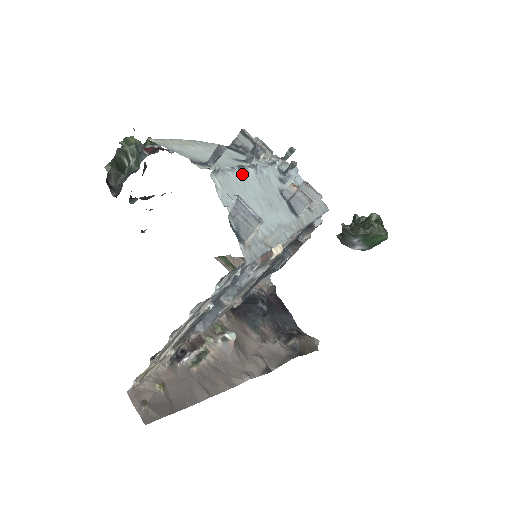
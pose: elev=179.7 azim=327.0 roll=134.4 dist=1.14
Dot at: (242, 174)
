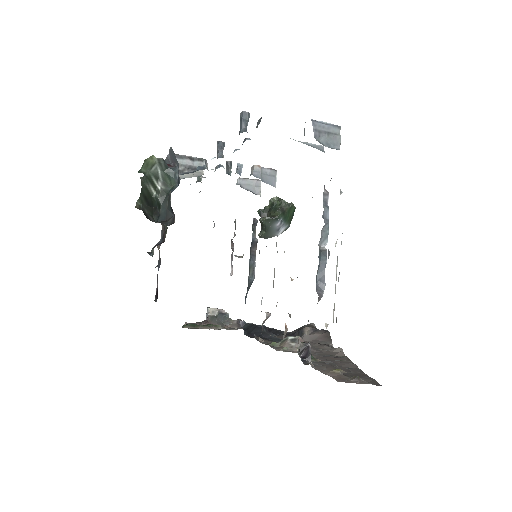
Dot at: occluded
